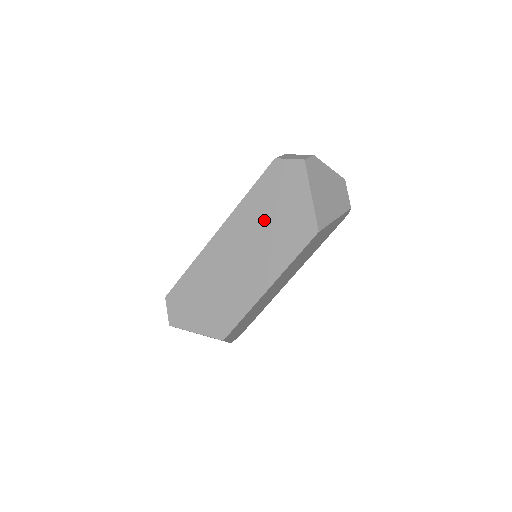
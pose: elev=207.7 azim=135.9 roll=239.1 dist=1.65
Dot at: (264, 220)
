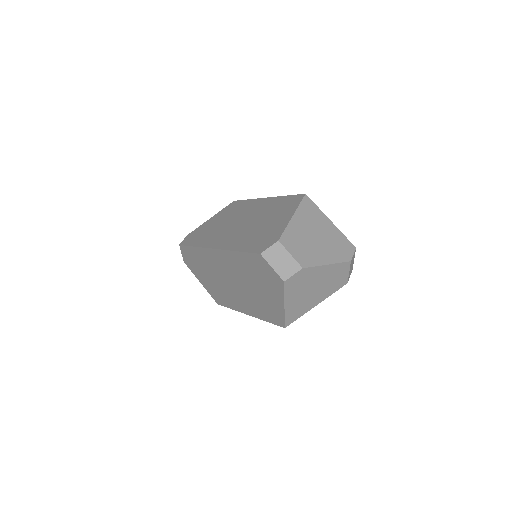
Dot at: (247, 280)
